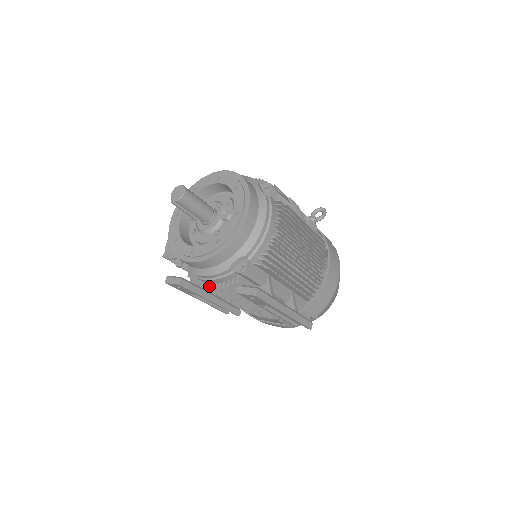
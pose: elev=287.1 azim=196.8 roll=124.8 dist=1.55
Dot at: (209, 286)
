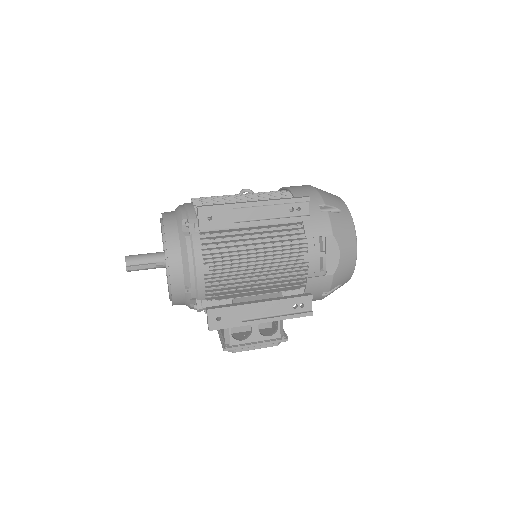
Dot at: (212, 275)
